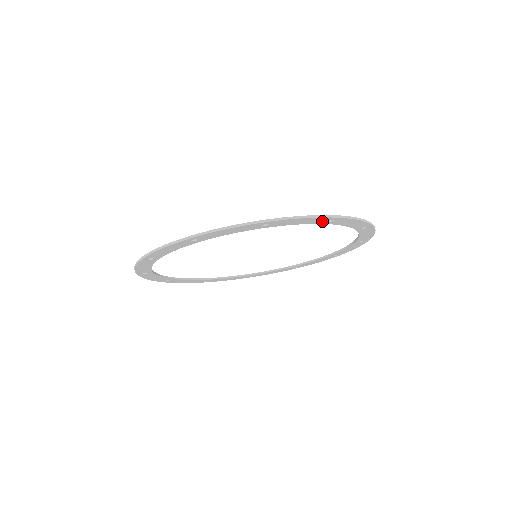
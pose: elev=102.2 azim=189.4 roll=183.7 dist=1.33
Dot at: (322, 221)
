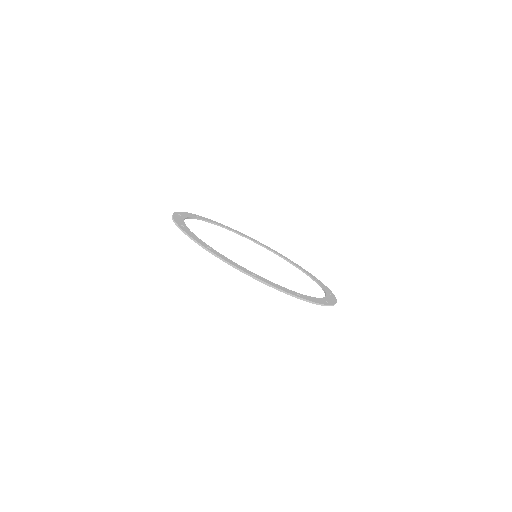
Dot at: (292, 293)
